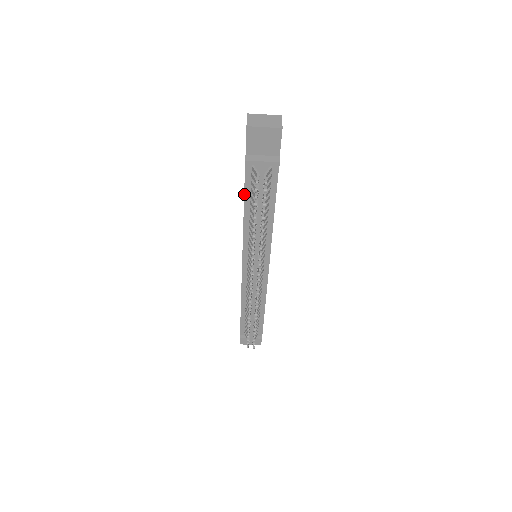
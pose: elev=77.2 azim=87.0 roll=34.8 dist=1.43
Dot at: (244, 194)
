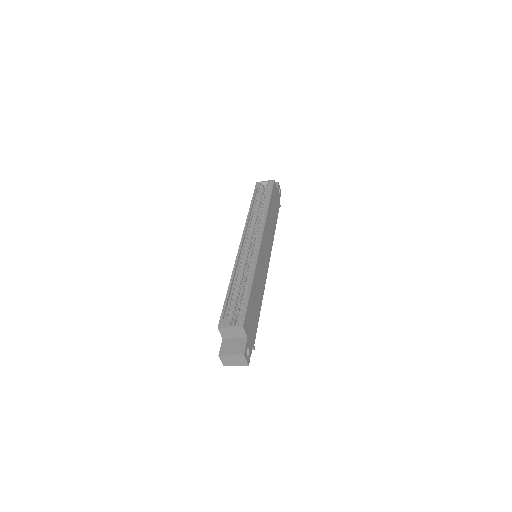
Dot at: occluded
